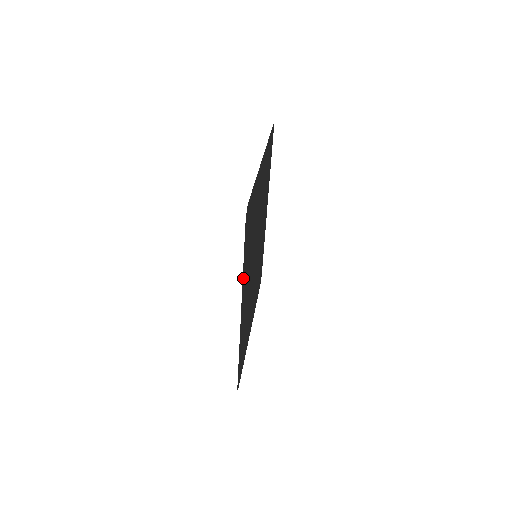
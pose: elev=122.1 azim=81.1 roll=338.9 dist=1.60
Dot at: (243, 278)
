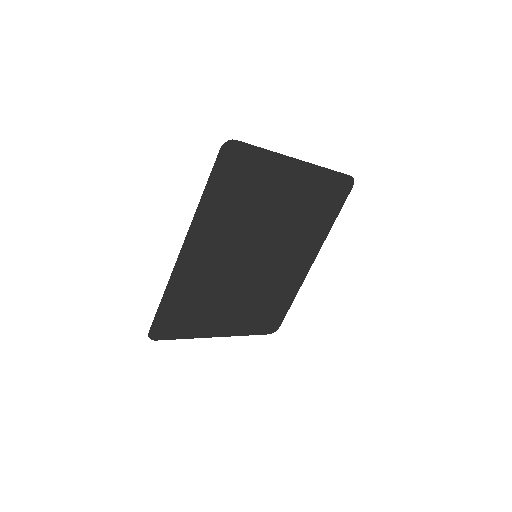
Dot at: (201, 209)
